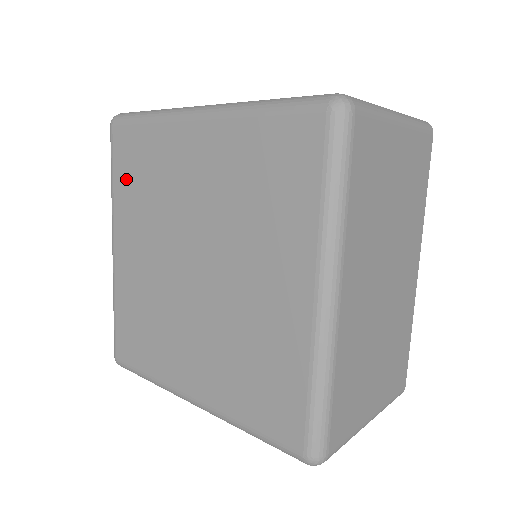
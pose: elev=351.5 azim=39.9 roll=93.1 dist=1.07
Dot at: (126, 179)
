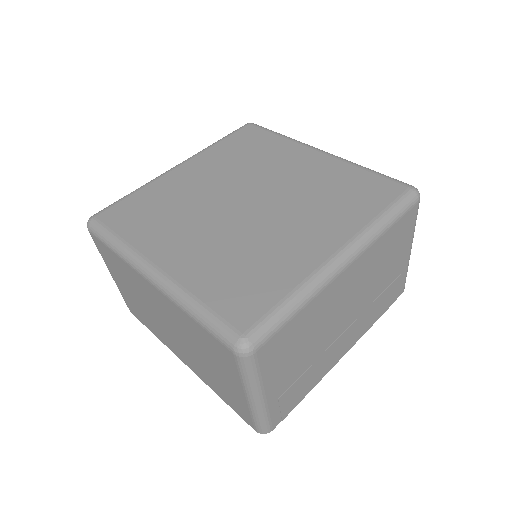
Dot at: (136, 224)
